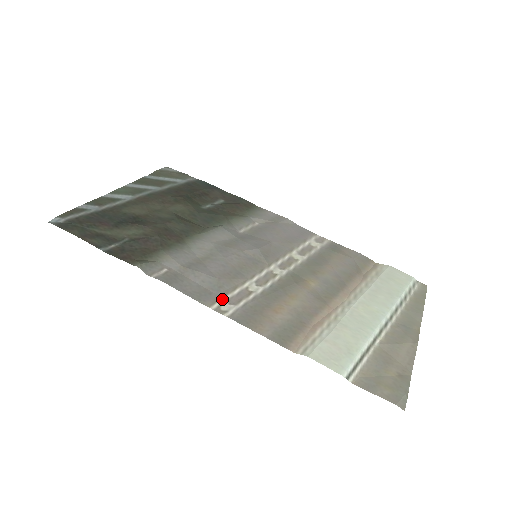
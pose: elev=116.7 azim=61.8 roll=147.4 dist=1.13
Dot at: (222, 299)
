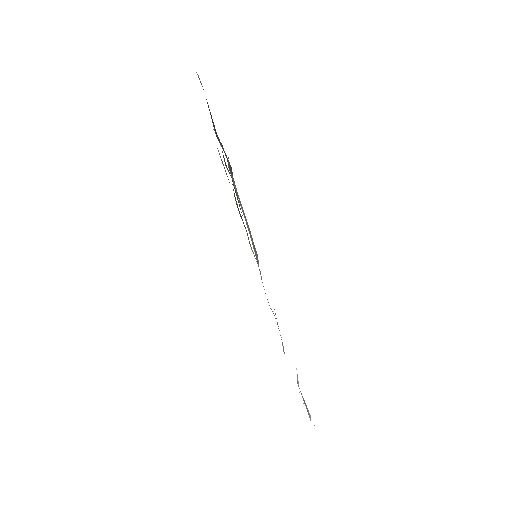
Dot at: occluded
